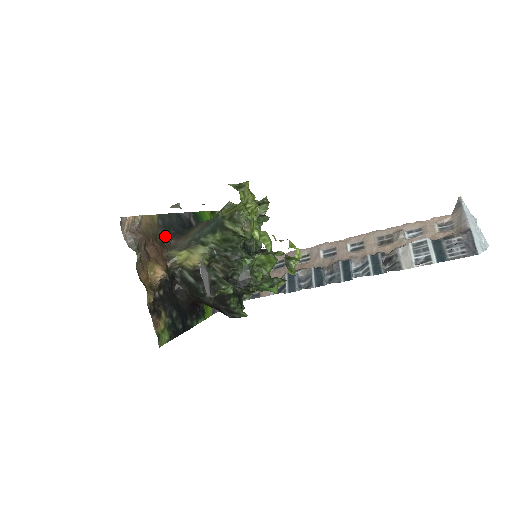
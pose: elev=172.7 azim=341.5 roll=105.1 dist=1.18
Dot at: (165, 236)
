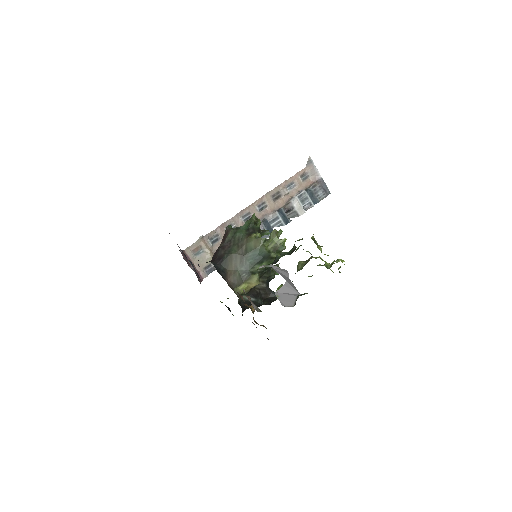
Dot at: occluded
